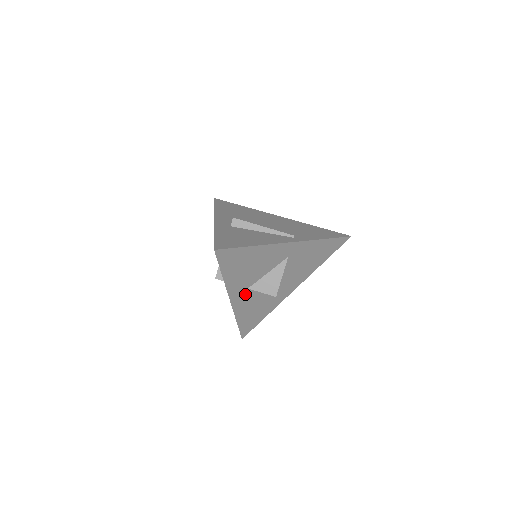
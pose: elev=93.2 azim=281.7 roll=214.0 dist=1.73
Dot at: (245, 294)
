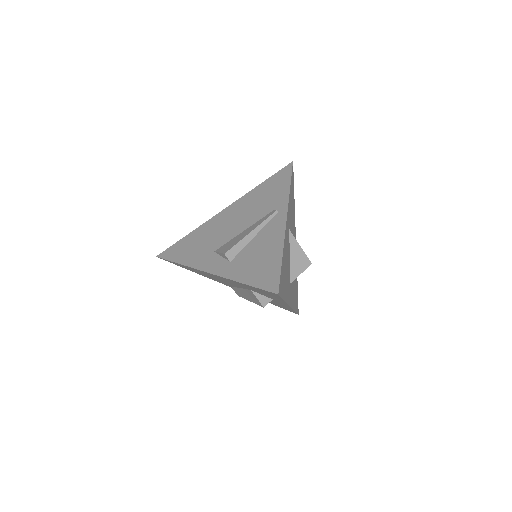
Dot at: (290, 289)
